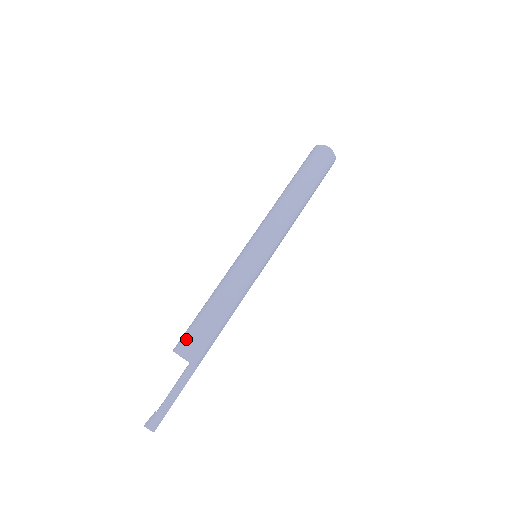
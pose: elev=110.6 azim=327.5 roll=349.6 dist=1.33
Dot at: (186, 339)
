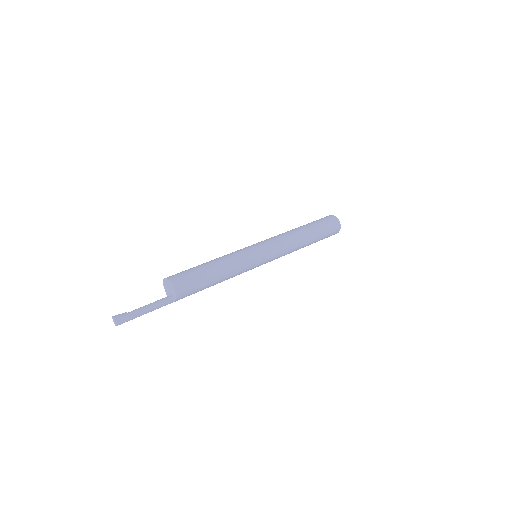
Dot at: (182, 277)
